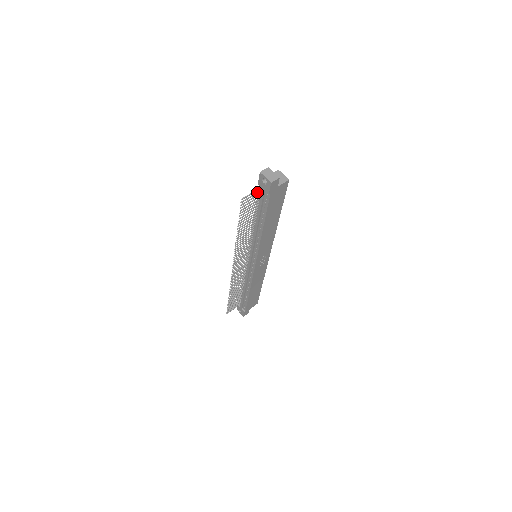
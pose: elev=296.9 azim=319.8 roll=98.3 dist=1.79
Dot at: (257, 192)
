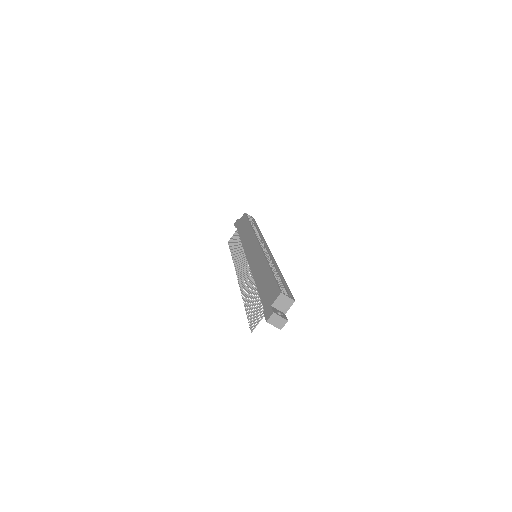
Dot at: occluded
